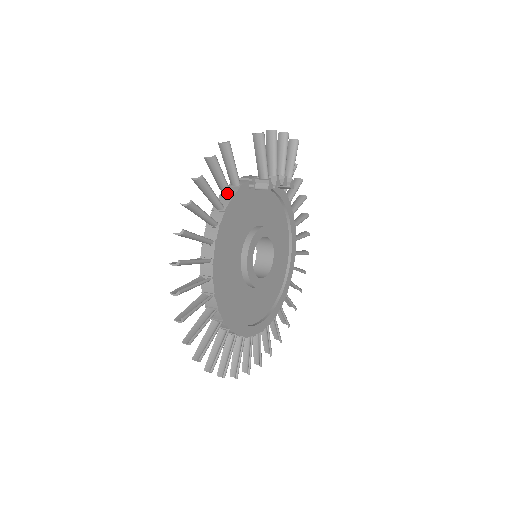
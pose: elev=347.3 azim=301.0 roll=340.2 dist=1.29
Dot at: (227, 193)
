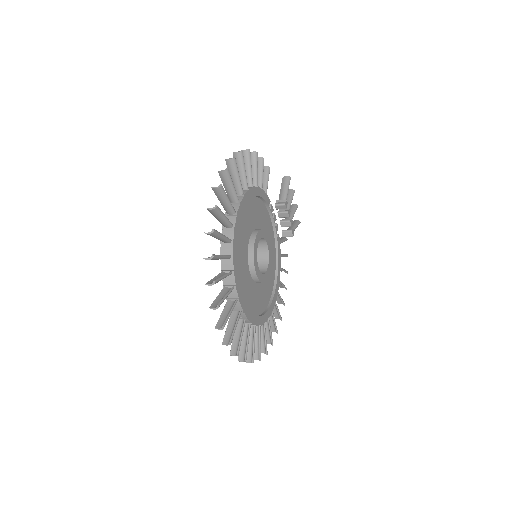
Dot at: (260, 186)
